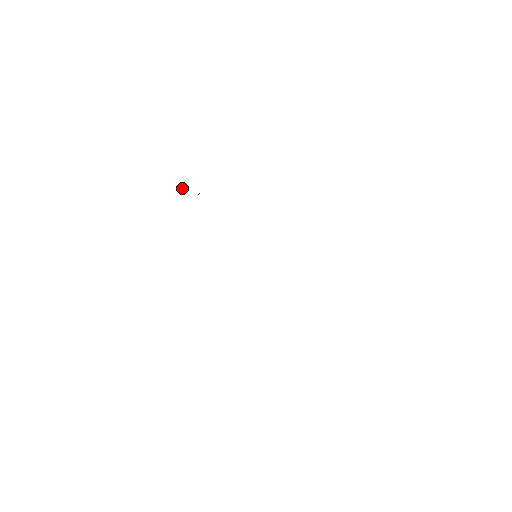
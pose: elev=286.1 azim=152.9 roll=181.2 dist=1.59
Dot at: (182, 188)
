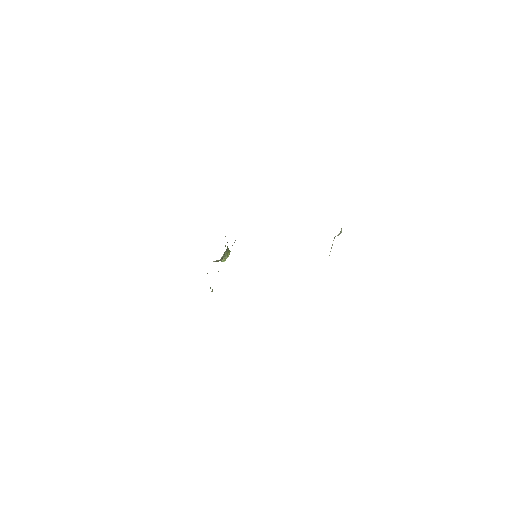
Dot at: (221, 261)
